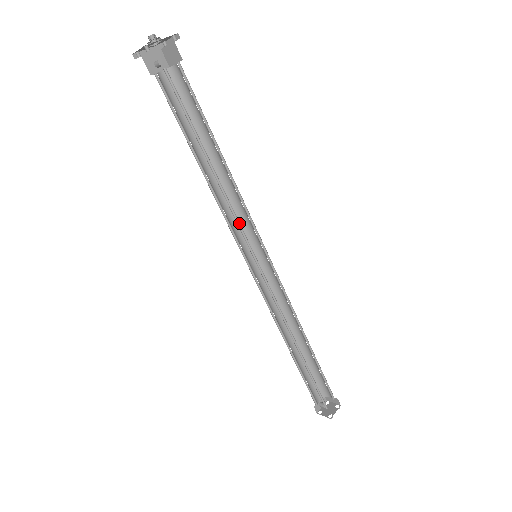
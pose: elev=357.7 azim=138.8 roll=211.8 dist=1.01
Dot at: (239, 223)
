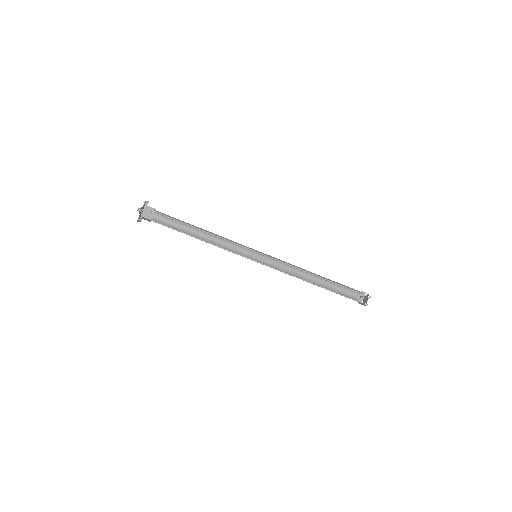
Dot at: occluded
